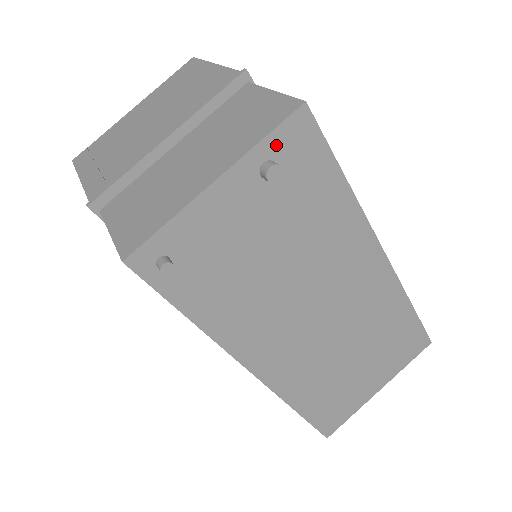
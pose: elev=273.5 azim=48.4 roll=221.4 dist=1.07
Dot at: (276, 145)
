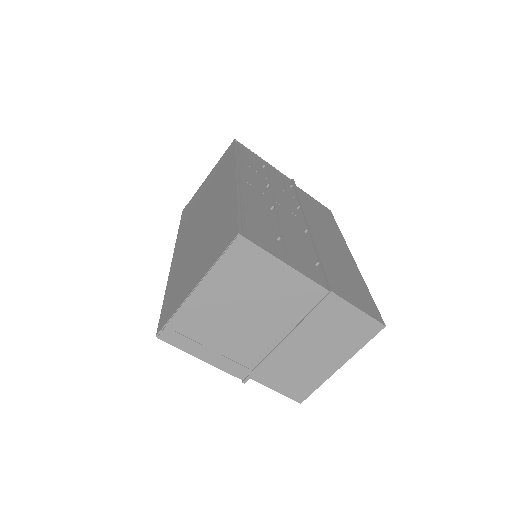
Dot at: occluded
